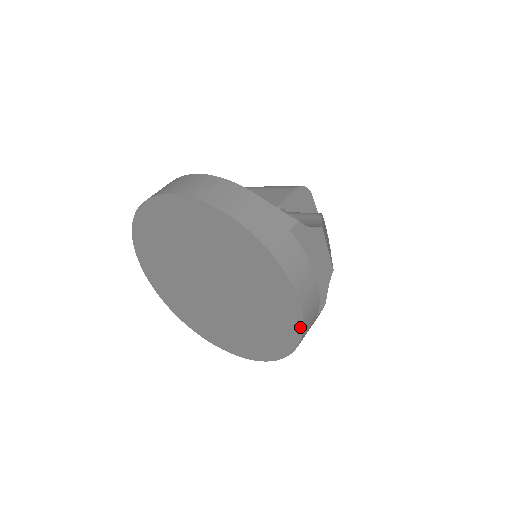
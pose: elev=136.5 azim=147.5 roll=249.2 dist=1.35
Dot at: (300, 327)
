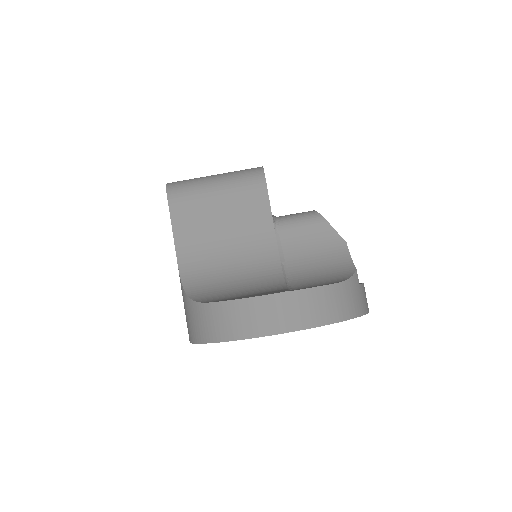
Dot at: occluded
